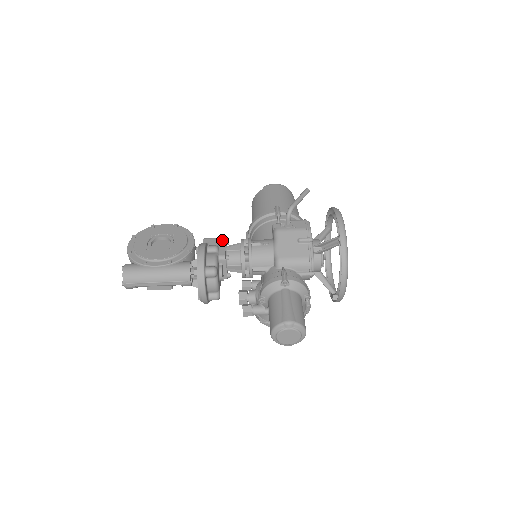
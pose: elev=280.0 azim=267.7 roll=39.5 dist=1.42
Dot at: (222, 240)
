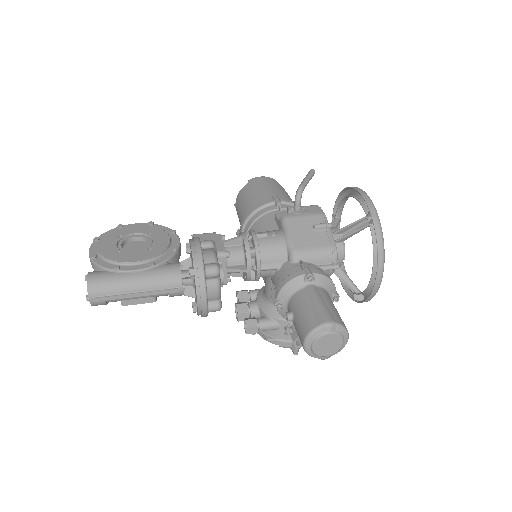
Dot at: (216, 235)
